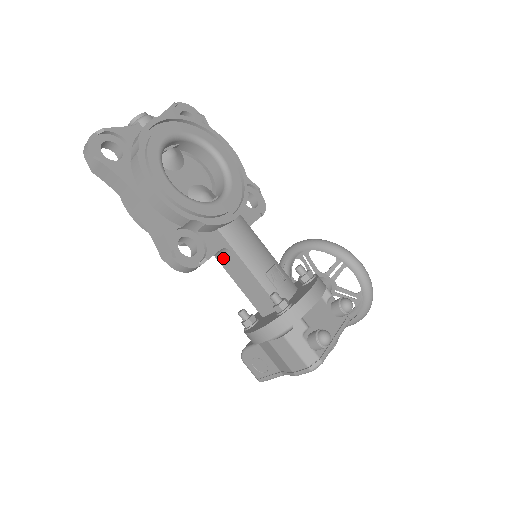
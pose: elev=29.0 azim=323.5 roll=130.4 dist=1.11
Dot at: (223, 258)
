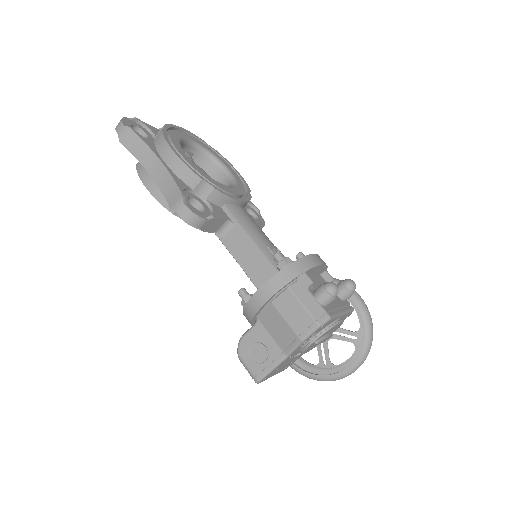
Dot at: (226, 236)
